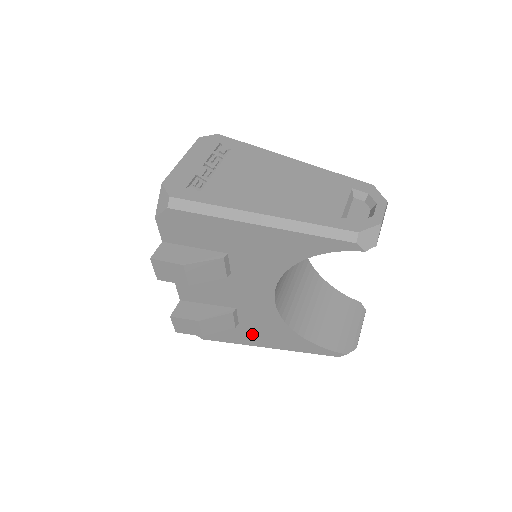
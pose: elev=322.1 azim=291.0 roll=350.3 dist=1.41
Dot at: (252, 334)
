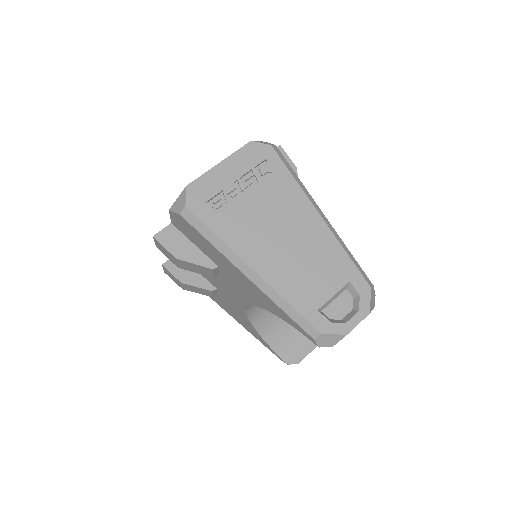
Dot at: (225, 305)
